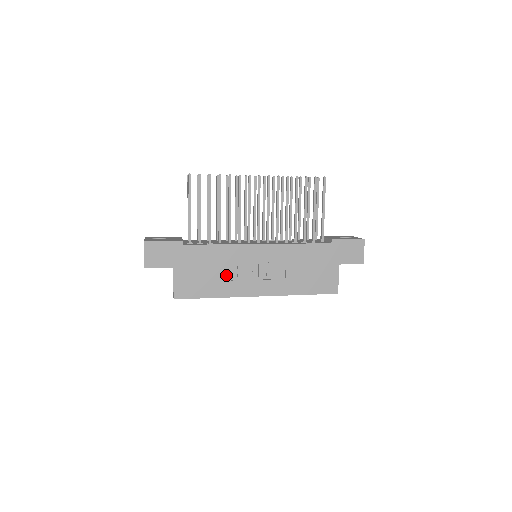
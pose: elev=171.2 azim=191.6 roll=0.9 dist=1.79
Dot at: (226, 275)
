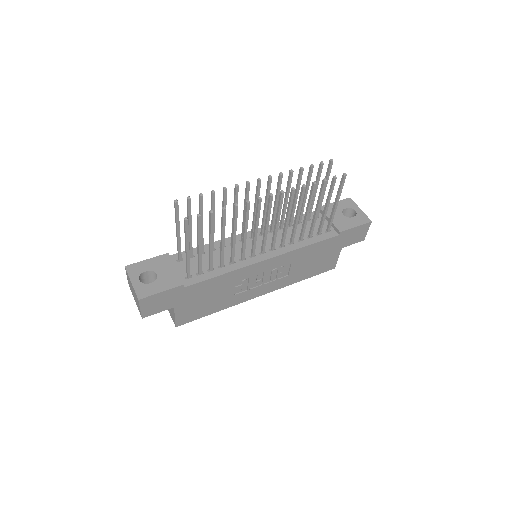
Dot at: (230, 293)
